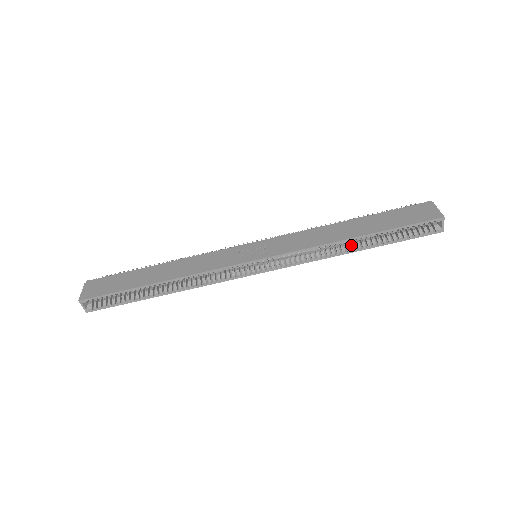
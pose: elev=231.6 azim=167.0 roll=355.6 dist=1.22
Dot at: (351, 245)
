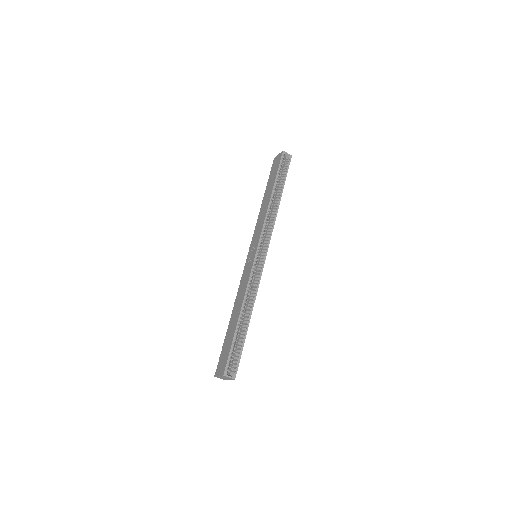
Dot at: (276, 200)
